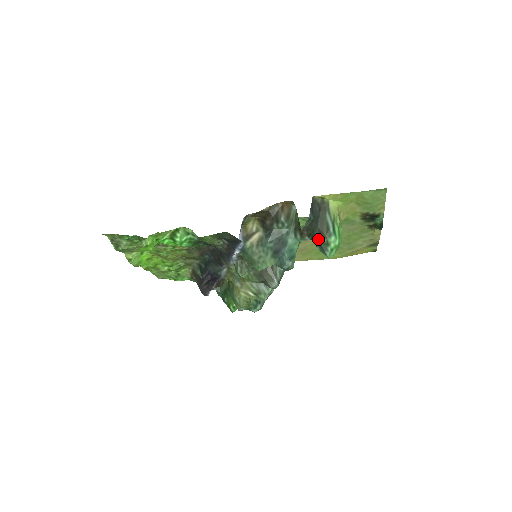
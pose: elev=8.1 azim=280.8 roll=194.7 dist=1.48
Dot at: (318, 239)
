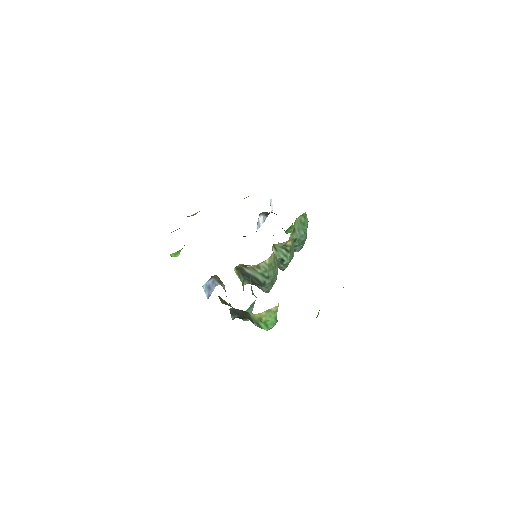
Dot at: occluded
